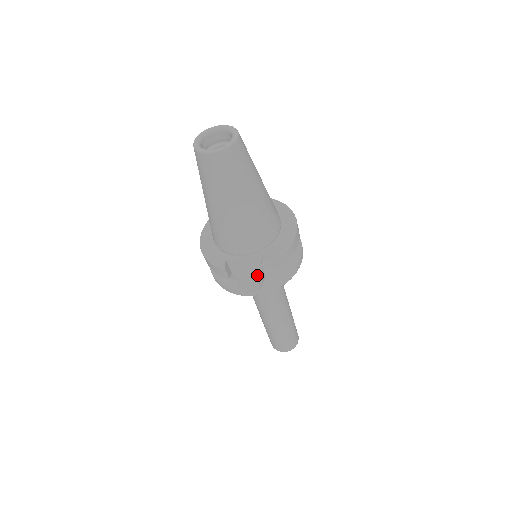
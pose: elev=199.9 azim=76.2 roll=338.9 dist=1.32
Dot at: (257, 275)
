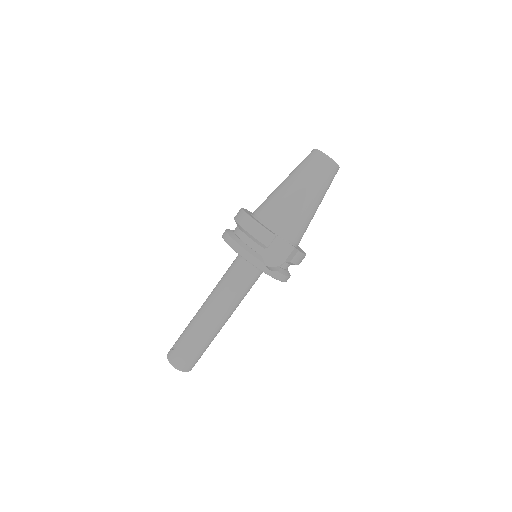
Dot at: (275, 262)
